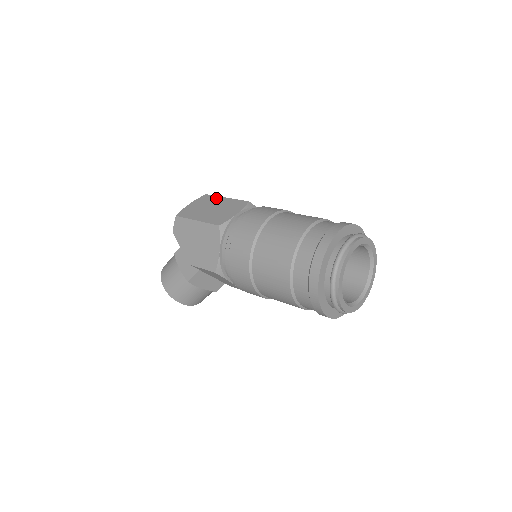
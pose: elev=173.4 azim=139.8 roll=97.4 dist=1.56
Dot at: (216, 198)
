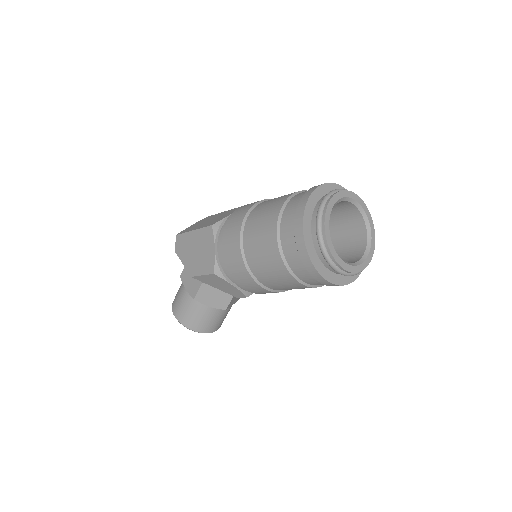
Dot at: (214, 215)
